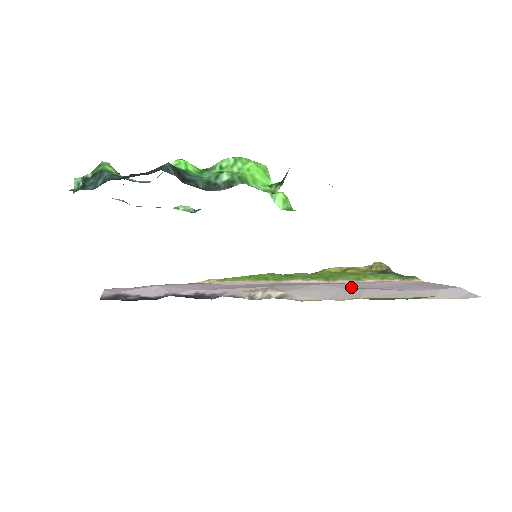
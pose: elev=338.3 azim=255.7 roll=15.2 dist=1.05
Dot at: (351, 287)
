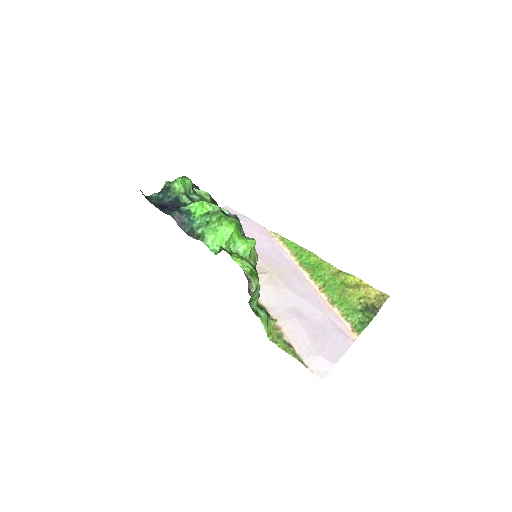
Dot at: (302, 308)
